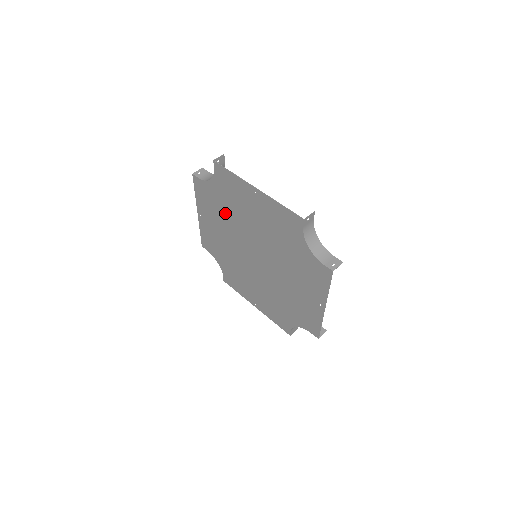
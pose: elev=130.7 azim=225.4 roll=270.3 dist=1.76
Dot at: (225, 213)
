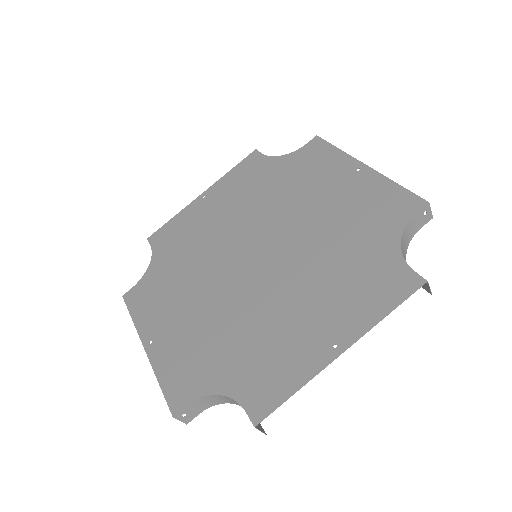
Dot at: (262, 194)
